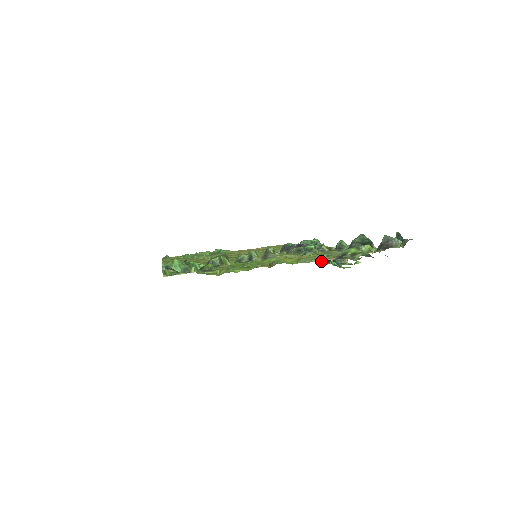
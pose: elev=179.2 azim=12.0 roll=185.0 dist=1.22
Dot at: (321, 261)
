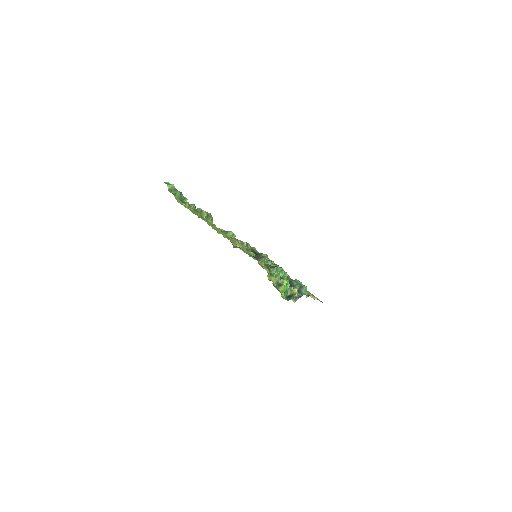
Dot at: occluded
